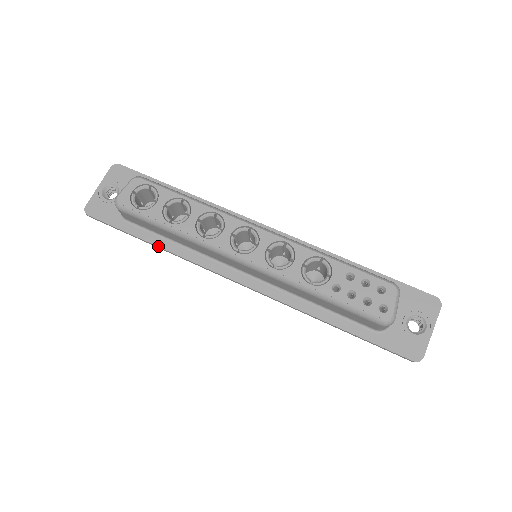
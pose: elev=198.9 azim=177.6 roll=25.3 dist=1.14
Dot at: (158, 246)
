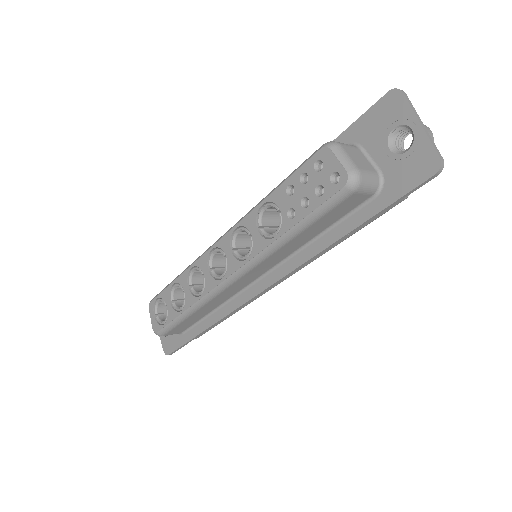
Dot at: (207, 328)
